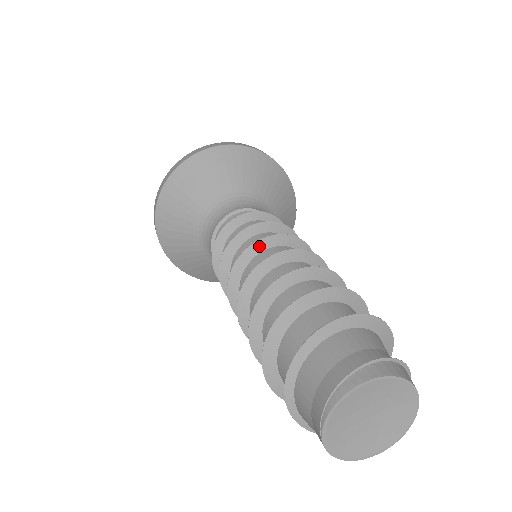
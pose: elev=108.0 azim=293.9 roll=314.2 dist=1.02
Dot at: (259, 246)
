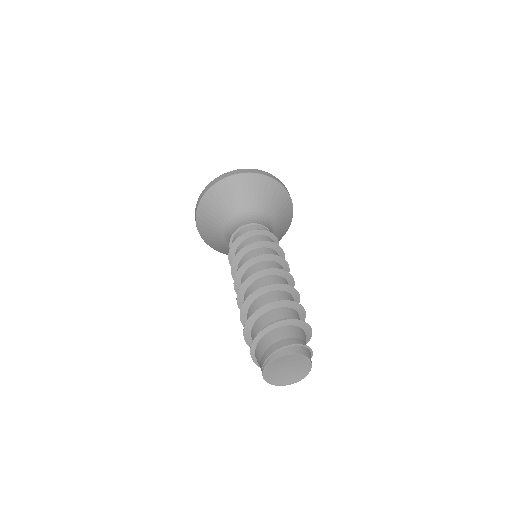
Dot at: (253, 261)
